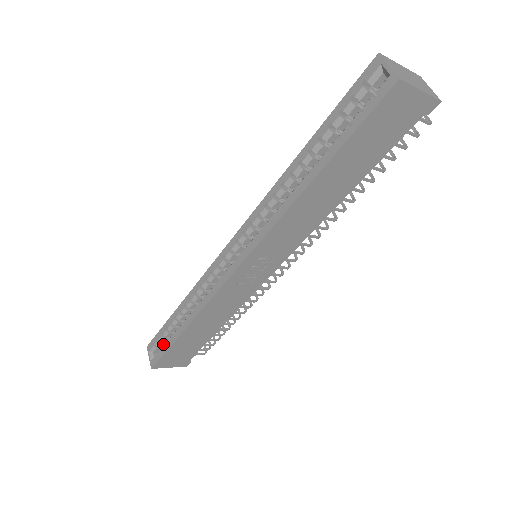
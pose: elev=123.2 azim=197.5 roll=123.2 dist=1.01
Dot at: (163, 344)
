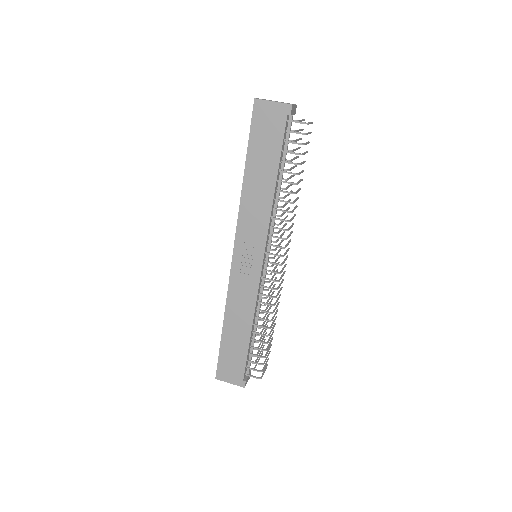
Dot at: occluded
